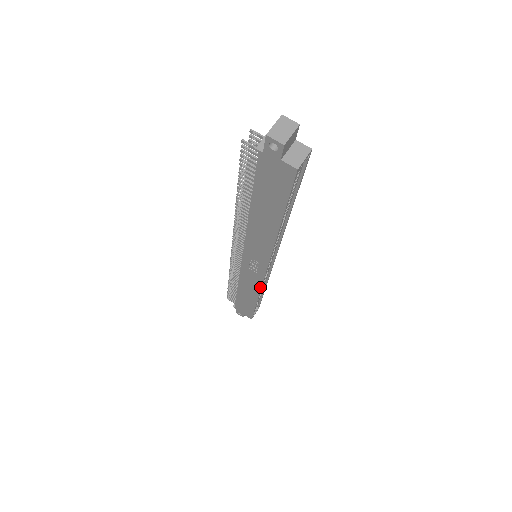
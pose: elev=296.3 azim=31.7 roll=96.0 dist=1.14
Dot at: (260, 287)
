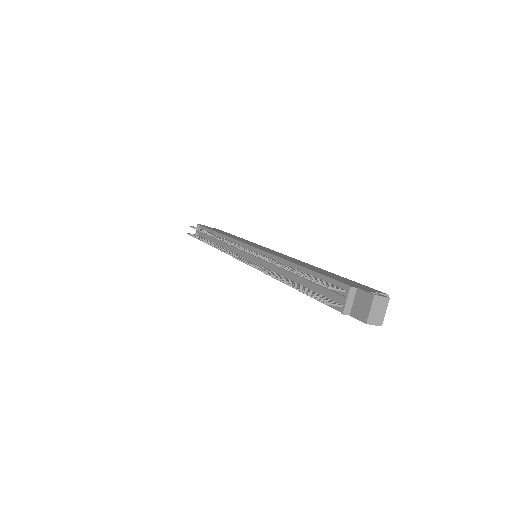
Dot at: occluded
